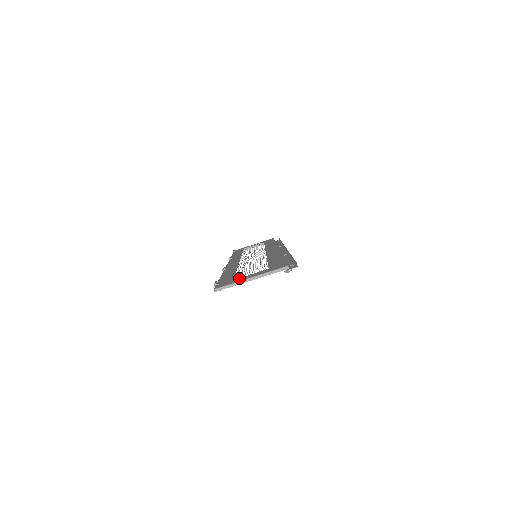
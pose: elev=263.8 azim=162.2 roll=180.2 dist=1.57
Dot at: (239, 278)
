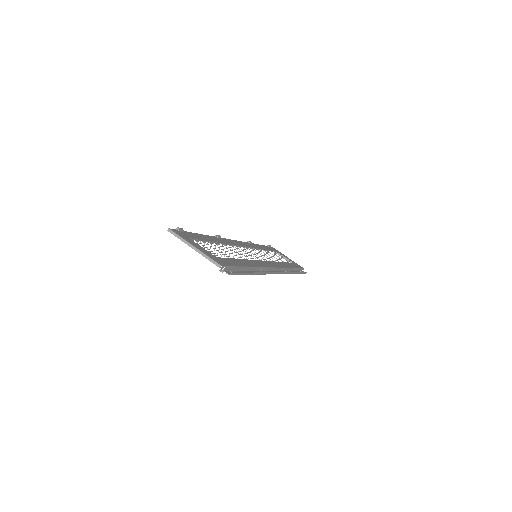
Dot at: (193, 241)
